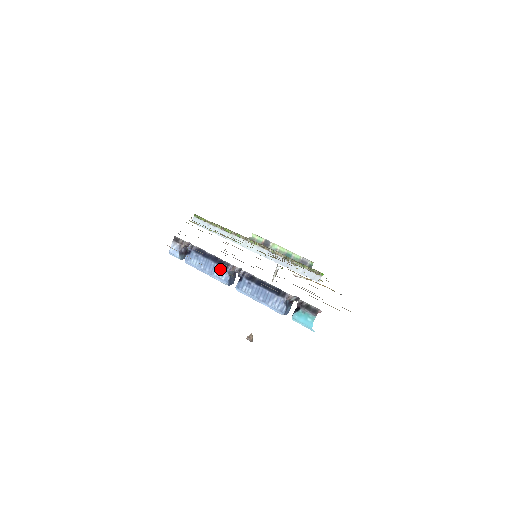
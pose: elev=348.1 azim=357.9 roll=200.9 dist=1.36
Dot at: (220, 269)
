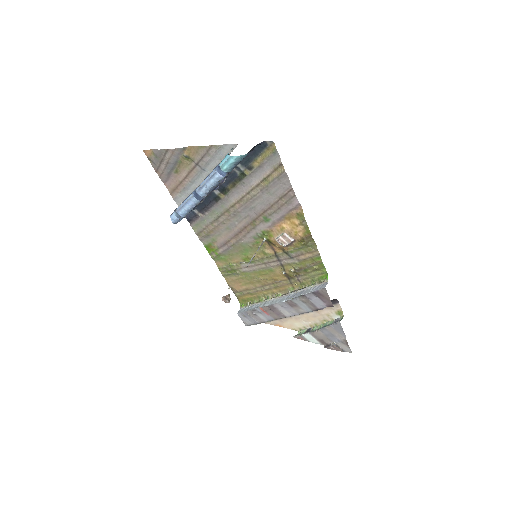
Dot at: occluded
